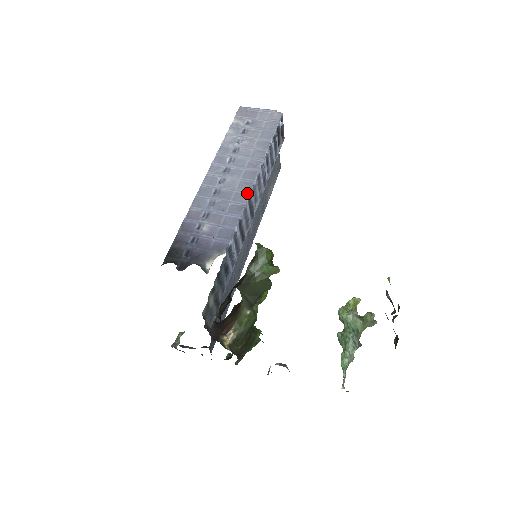
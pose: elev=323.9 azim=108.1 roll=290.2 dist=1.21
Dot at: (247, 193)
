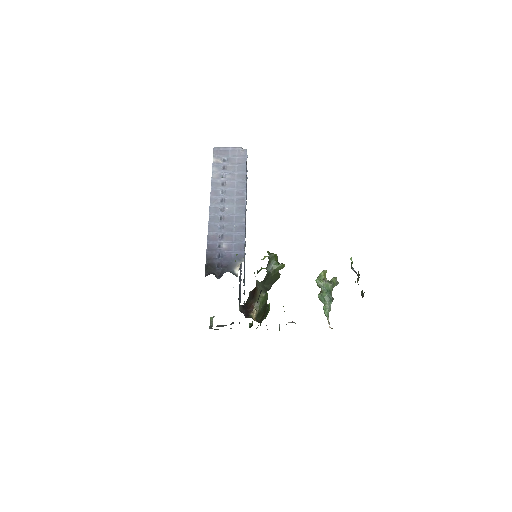
Dot at: (243, 215)
